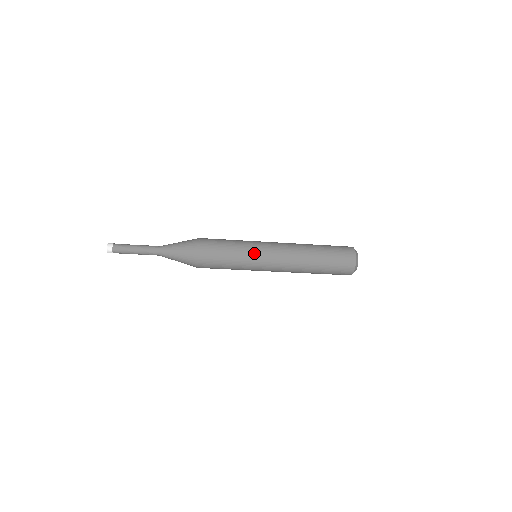
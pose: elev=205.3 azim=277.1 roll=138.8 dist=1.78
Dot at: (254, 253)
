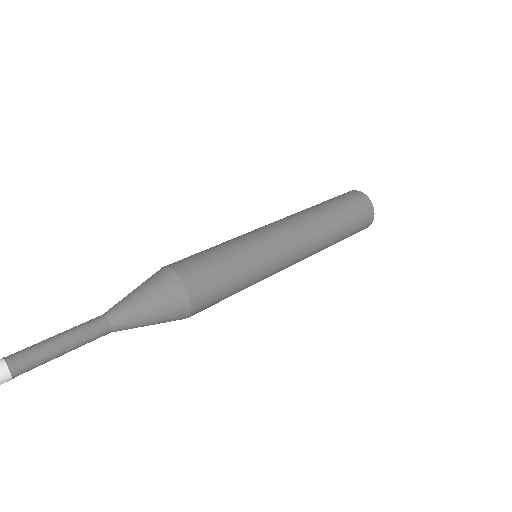
Dot at: occluded
